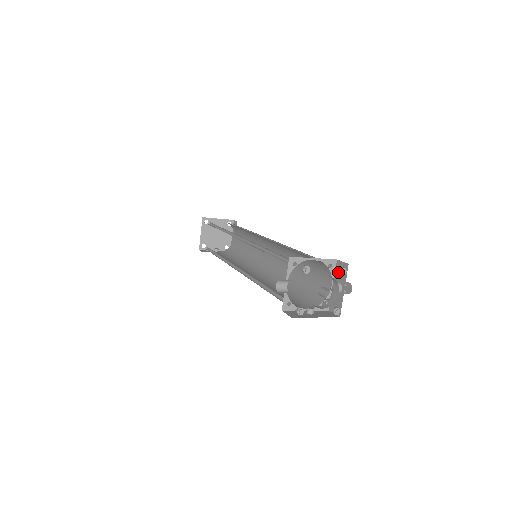
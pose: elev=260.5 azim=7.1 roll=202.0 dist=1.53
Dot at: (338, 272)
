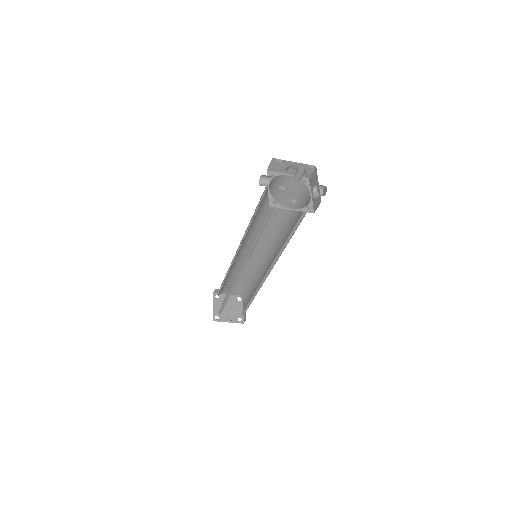
Dot at: (312, 182)
